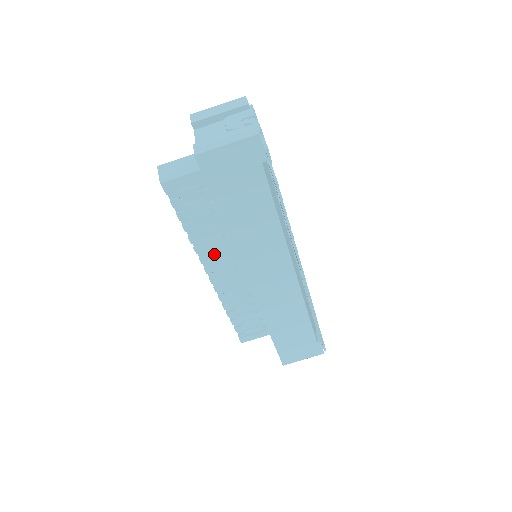
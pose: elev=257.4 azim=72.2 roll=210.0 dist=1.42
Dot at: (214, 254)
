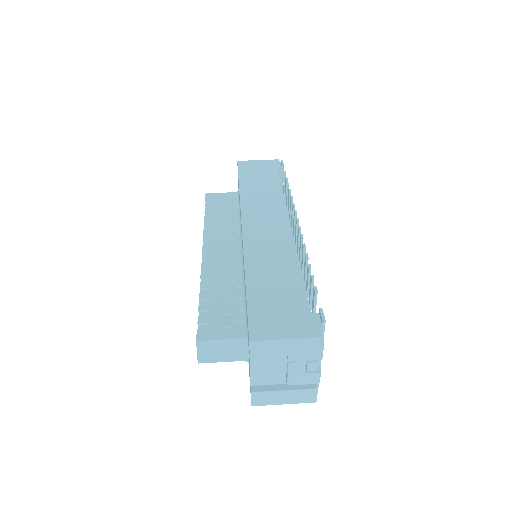
Dot at: (218, 237)
